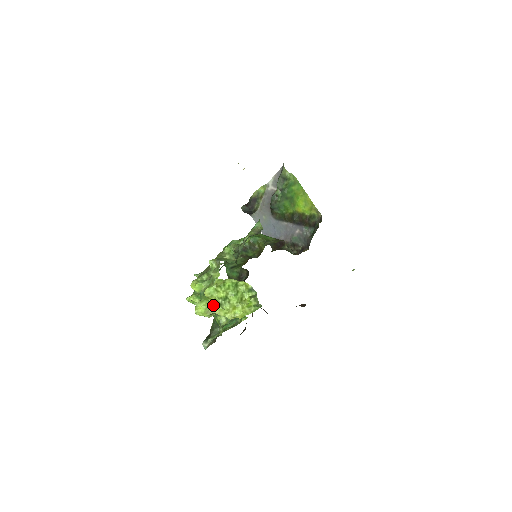
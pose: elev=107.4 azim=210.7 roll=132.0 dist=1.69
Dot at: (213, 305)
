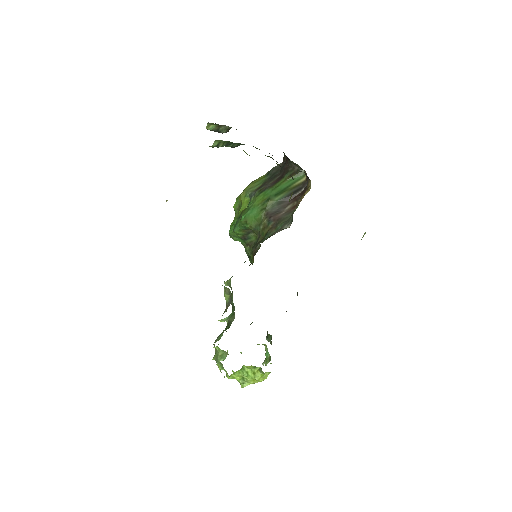
Dot at: occluded
